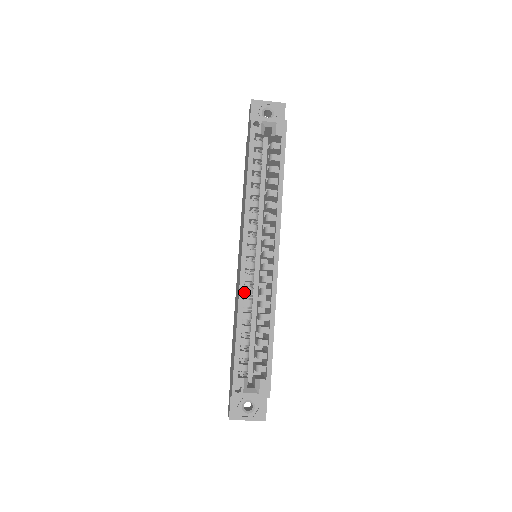
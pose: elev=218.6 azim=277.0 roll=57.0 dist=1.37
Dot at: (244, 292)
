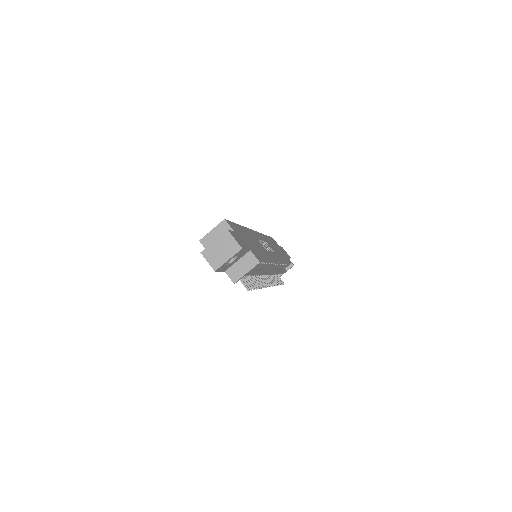
Dot at: occluded
